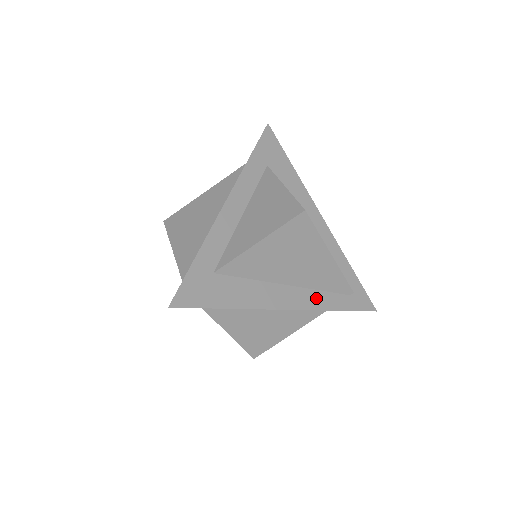
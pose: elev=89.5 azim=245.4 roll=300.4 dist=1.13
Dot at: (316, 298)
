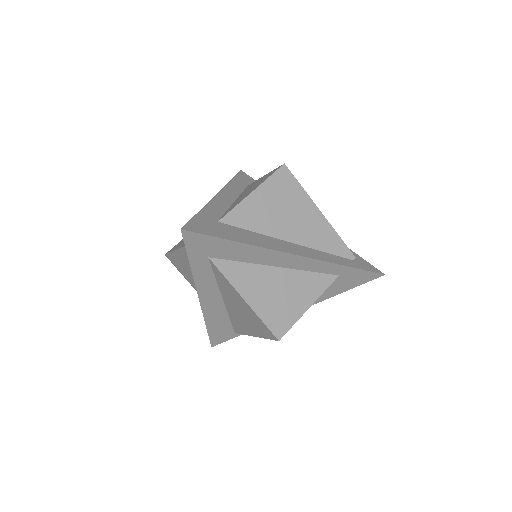
Dot at: (321, 255)
